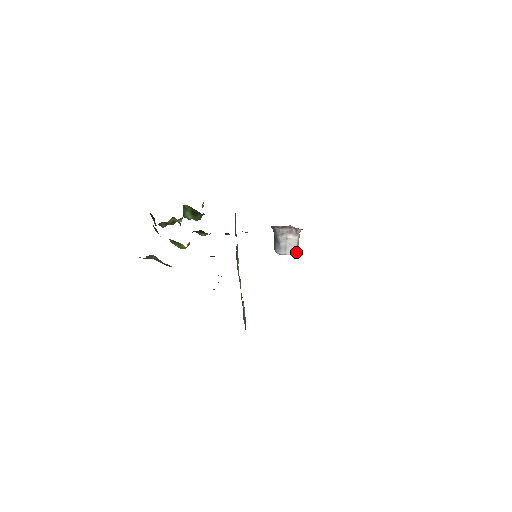
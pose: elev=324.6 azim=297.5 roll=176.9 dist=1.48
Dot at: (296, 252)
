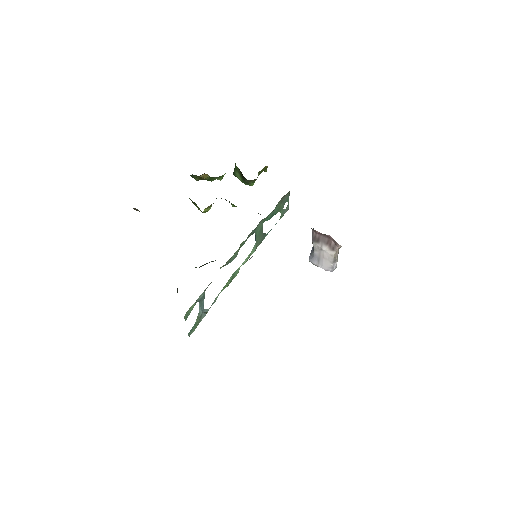
Dot at: (331, 269)
